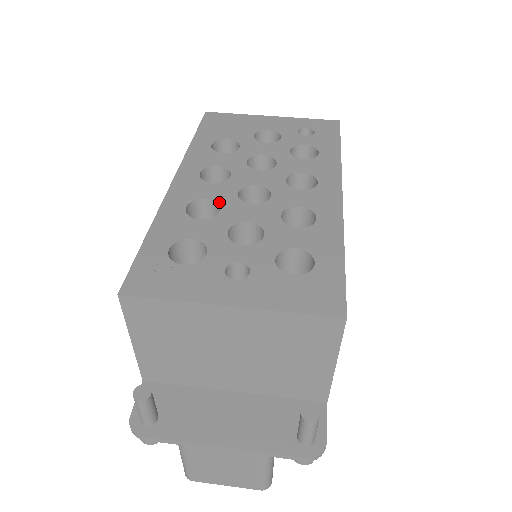
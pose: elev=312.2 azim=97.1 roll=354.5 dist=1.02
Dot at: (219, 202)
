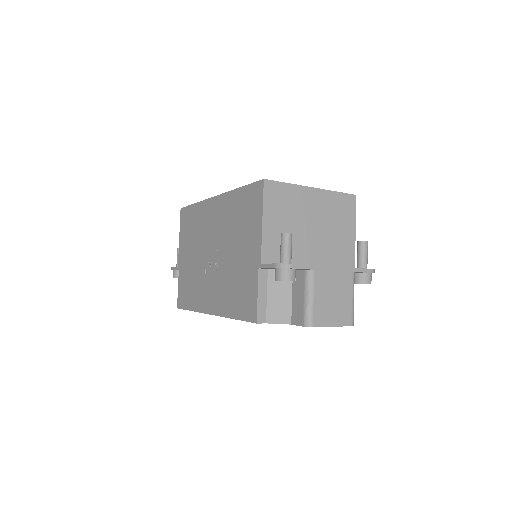
Dot at: occluded
